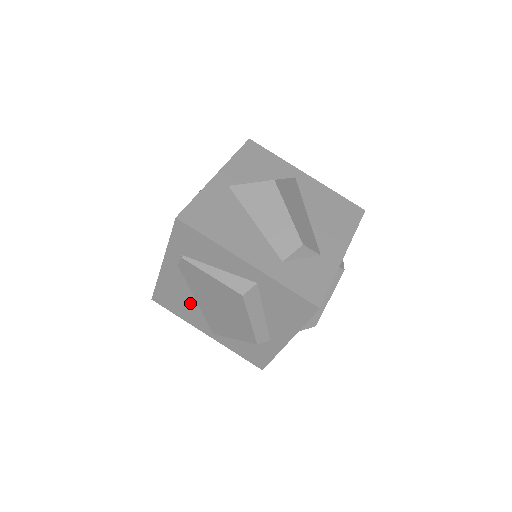
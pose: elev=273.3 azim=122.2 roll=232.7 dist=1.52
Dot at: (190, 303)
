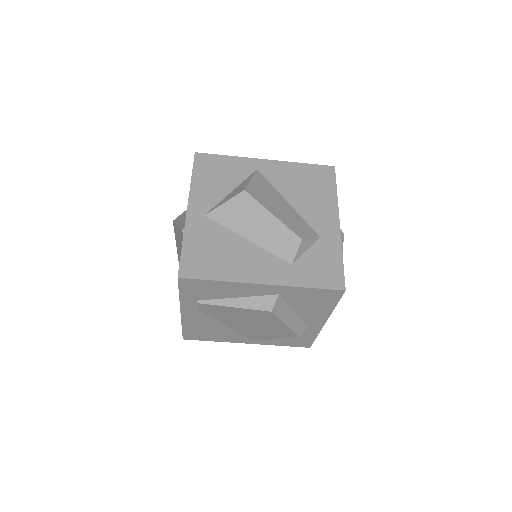
Dot at: (221, 329)
